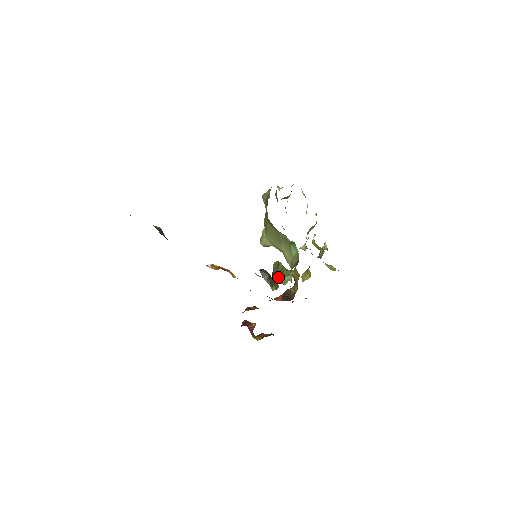
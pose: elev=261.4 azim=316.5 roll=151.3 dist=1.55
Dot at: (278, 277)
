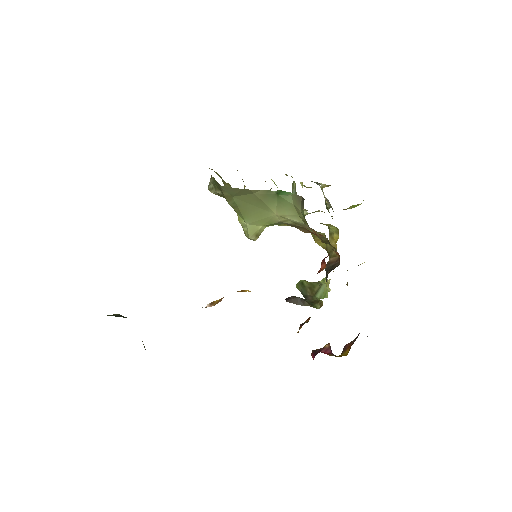
Dot at: (313, 294)
